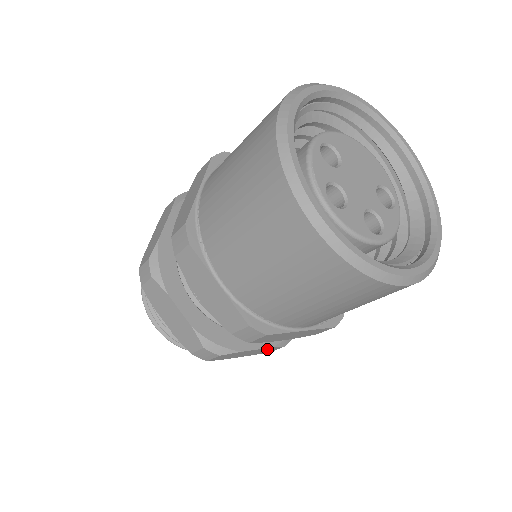
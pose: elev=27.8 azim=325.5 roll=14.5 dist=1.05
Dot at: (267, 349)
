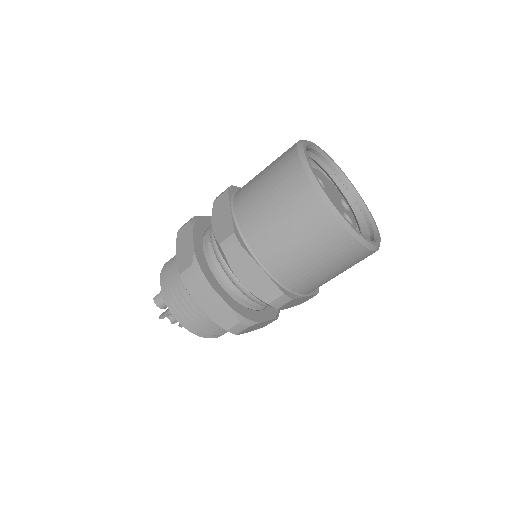
Dot at: (269, 321)
